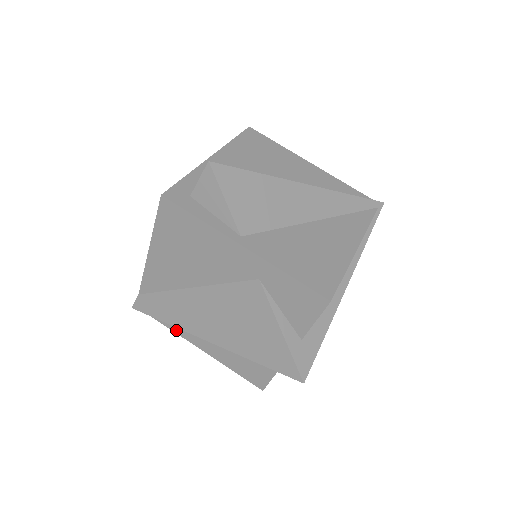
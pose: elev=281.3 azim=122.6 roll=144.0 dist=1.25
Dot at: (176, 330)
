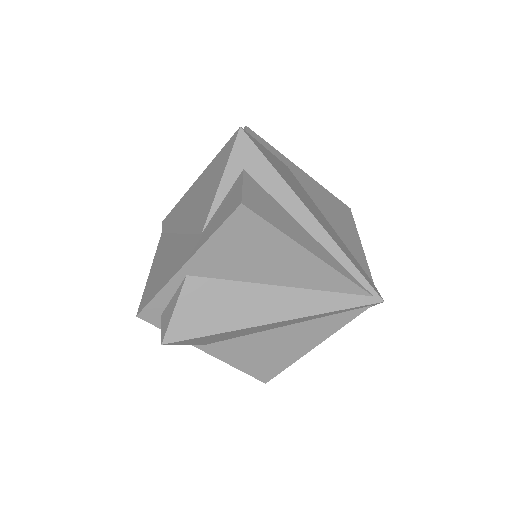
Dot at: occluded
